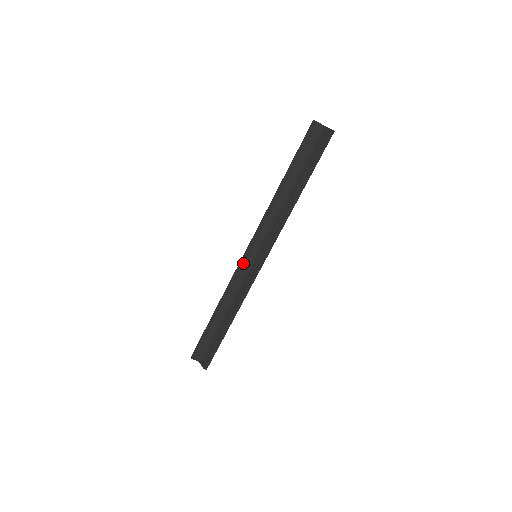
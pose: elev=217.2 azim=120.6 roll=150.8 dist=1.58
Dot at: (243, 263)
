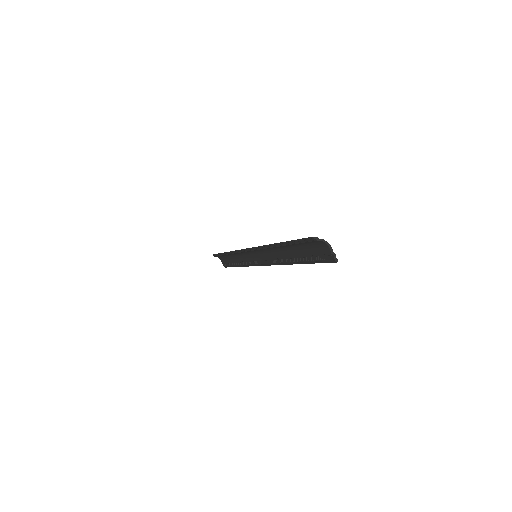
Dot at: occluded
